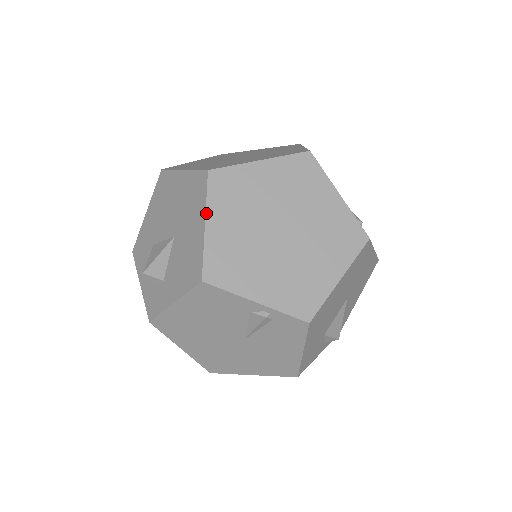
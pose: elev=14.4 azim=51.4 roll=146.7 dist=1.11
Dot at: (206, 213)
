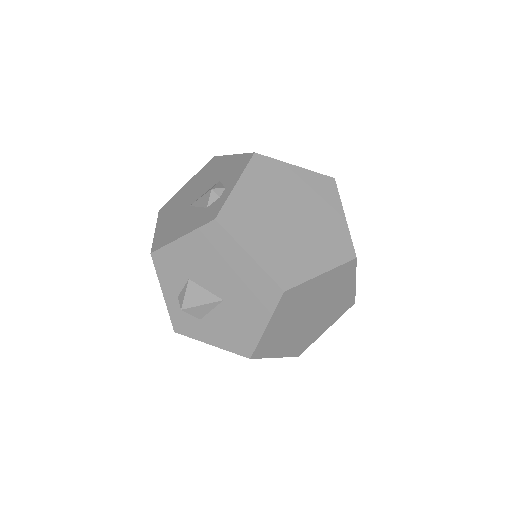
Dot at: (270, 320)
